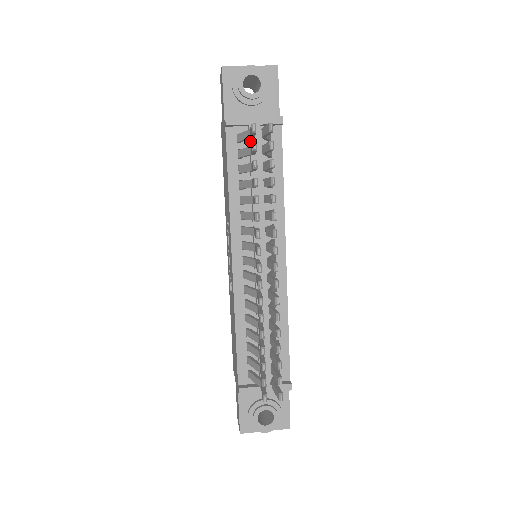
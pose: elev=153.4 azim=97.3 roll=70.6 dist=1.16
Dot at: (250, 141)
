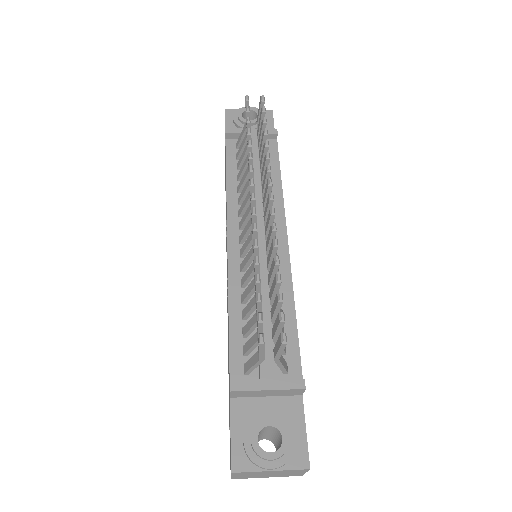
Dot at: occluded
